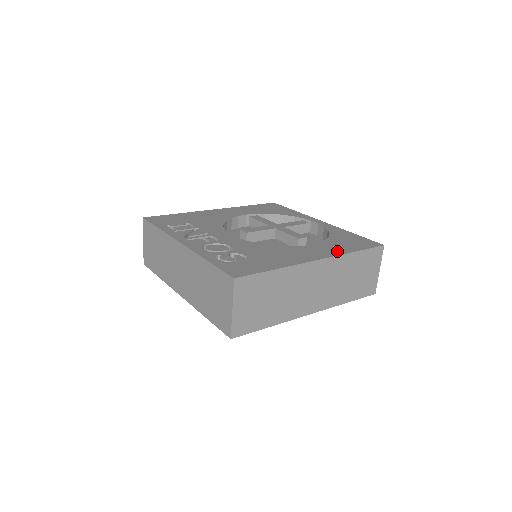
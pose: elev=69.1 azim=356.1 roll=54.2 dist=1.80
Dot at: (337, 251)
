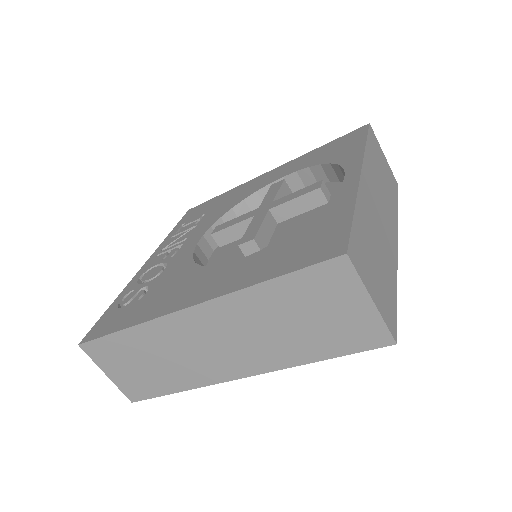
Dot at: (240, 281)
